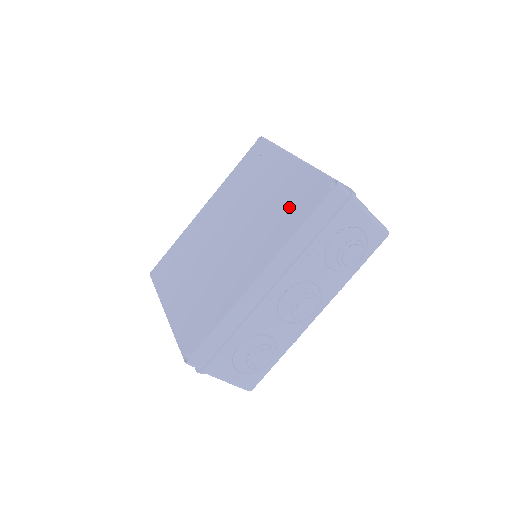
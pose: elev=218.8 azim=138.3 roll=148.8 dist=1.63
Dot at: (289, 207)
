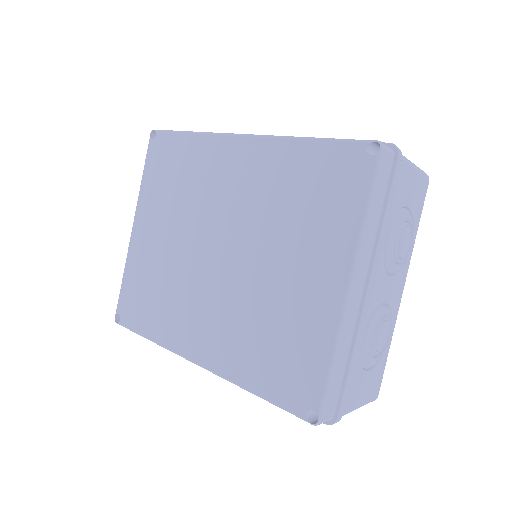
Dot at: (271, 350)
